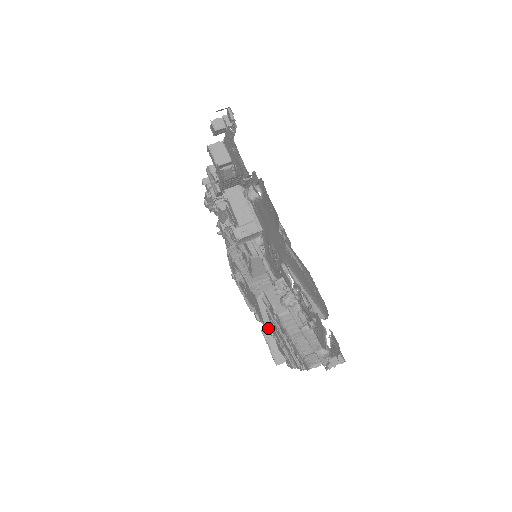
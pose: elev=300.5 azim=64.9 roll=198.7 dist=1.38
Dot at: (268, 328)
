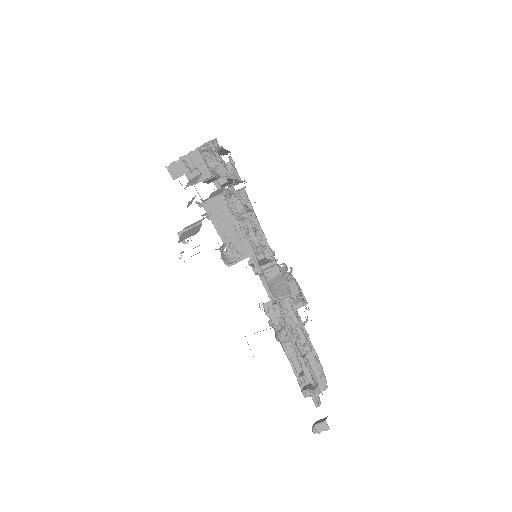
Dot at: occluded
